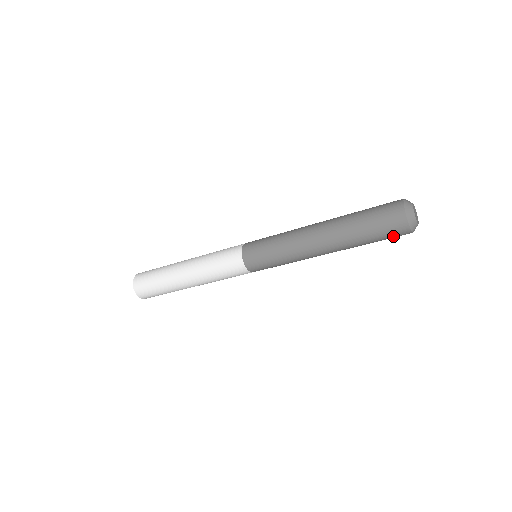
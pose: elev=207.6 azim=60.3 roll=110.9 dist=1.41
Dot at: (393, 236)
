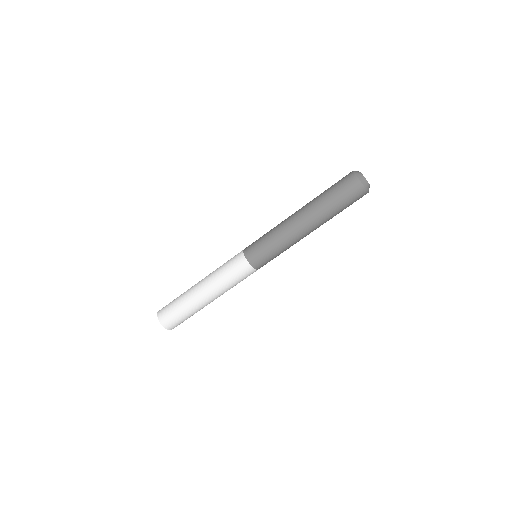
Dot at: (355, 198)
